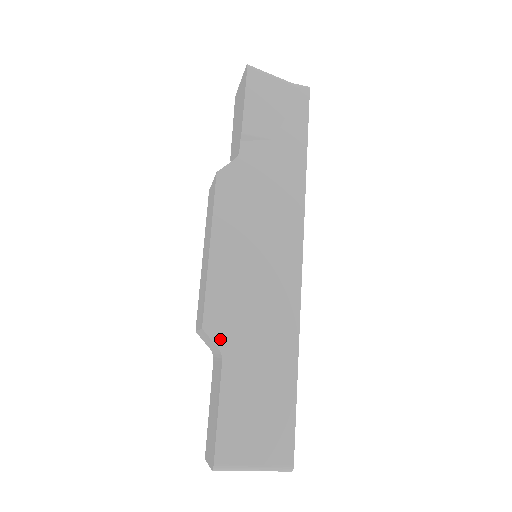
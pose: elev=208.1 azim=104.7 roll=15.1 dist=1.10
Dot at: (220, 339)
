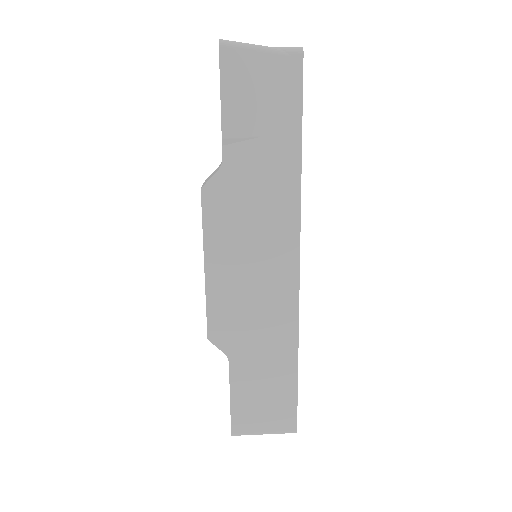
Dot at: (225, 346)
